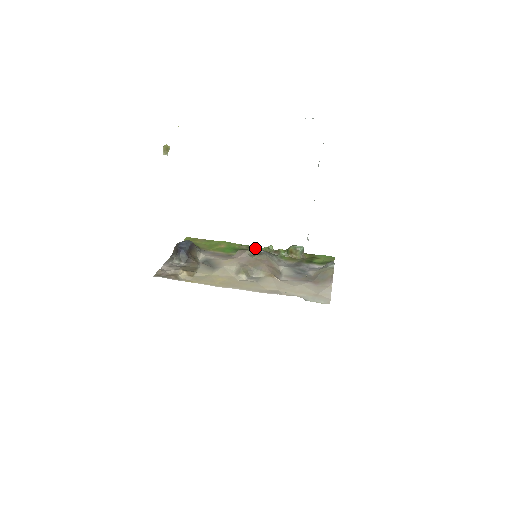
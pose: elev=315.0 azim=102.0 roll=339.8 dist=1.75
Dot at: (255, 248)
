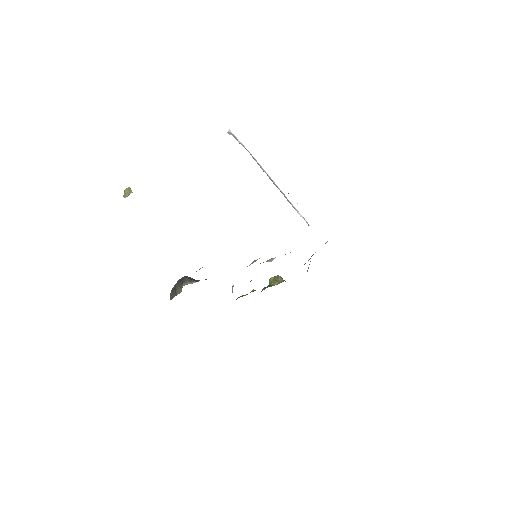
Dot at: (242, 296)
